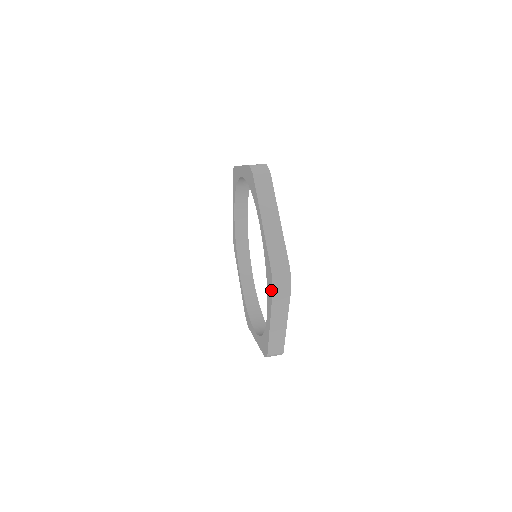
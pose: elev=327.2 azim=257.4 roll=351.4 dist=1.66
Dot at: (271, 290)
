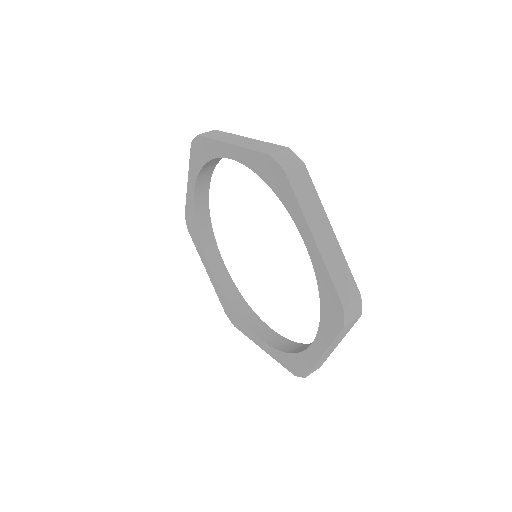
Dot at: (338, 325)
